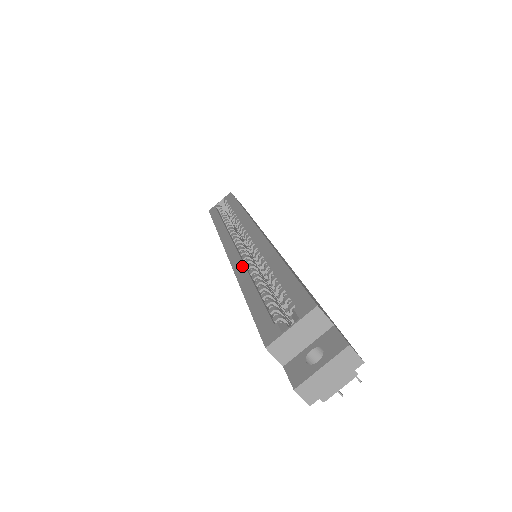
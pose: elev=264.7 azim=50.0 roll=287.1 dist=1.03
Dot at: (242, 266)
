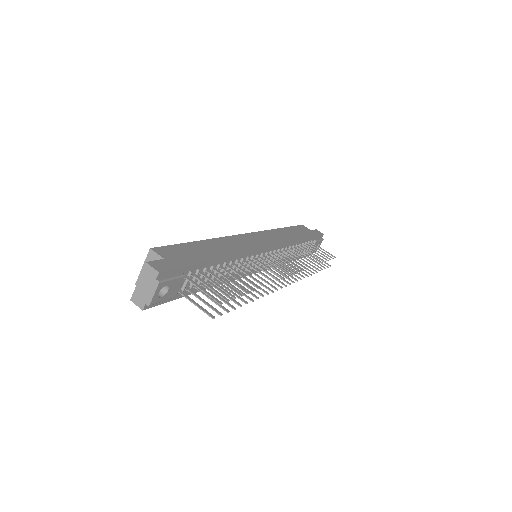
Dot at: occluded
